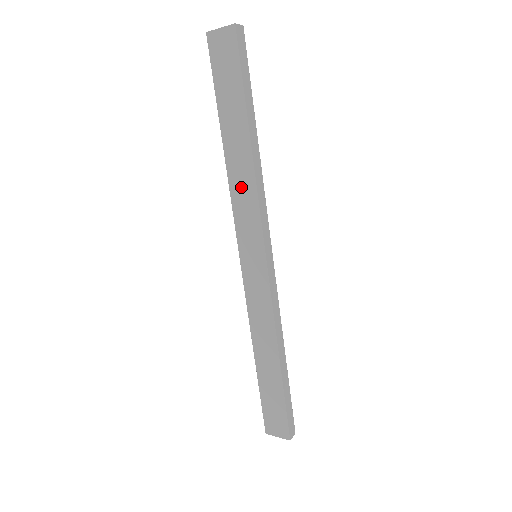
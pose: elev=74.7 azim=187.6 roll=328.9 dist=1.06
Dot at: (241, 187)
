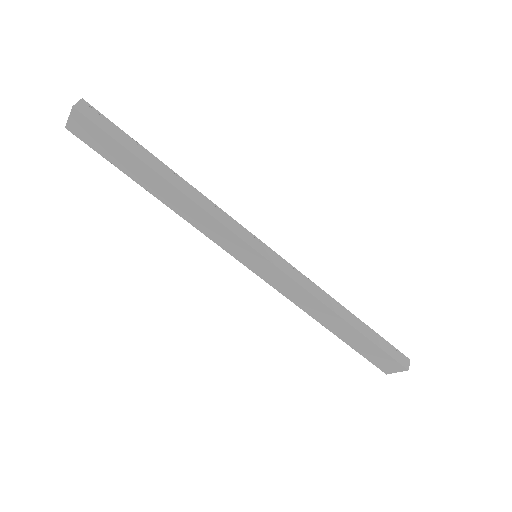
Dot at: (196, 217)
